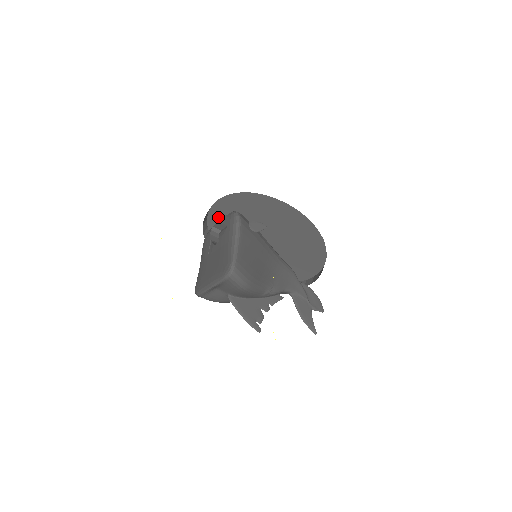
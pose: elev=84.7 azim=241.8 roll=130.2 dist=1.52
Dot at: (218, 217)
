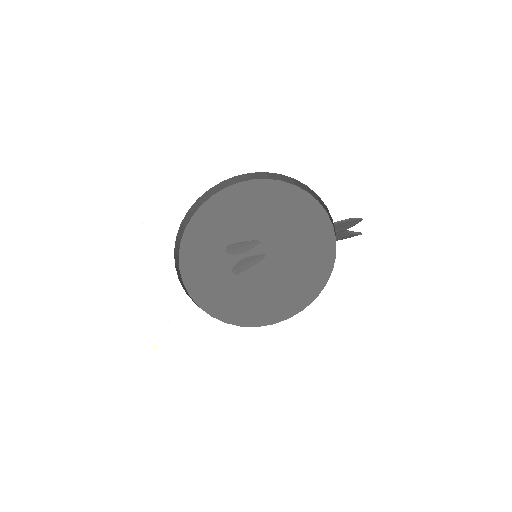
Dot at: occluded
